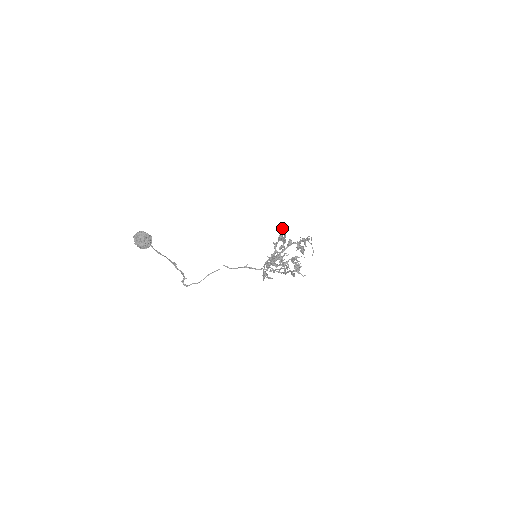
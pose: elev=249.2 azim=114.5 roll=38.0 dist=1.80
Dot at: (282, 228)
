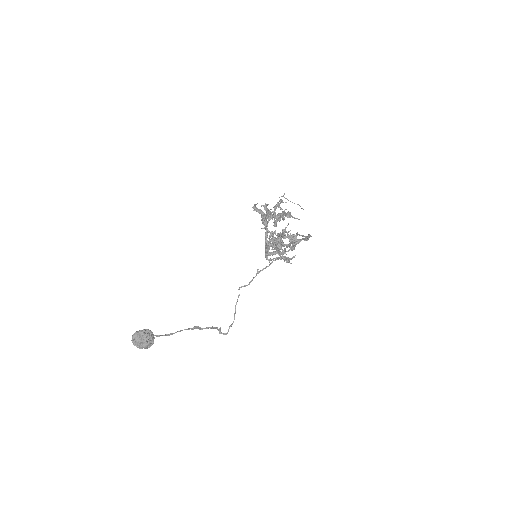
Dot at: occluded
